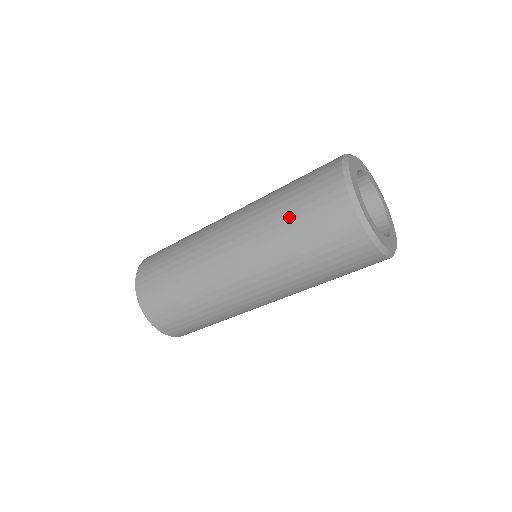
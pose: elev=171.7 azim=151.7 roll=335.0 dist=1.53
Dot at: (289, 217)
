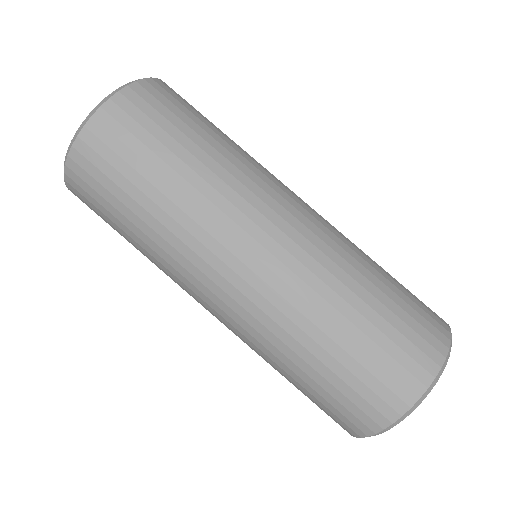
Dot at: (385, 274)
